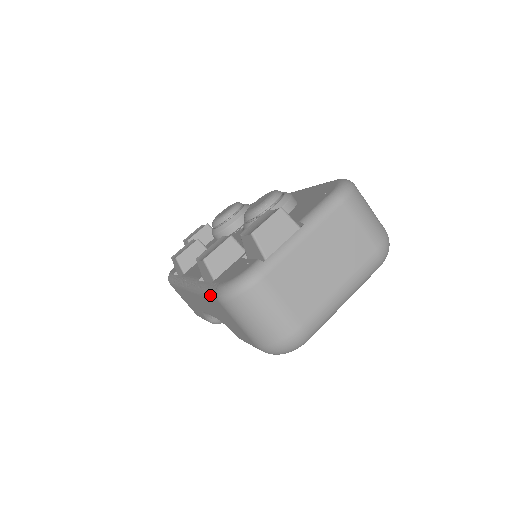
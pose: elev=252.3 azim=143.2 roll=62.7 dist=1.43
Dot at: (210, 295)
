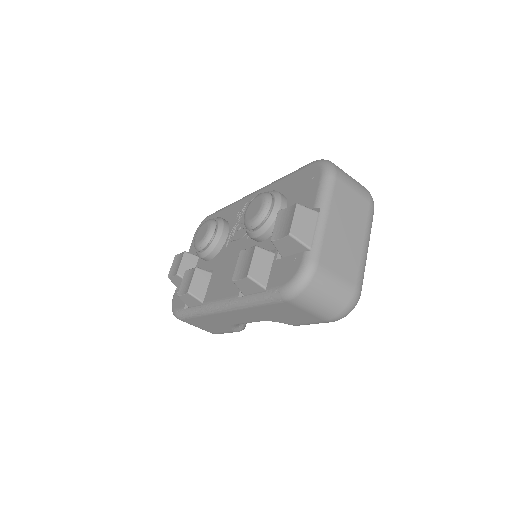
Dot at: (270, 301)
